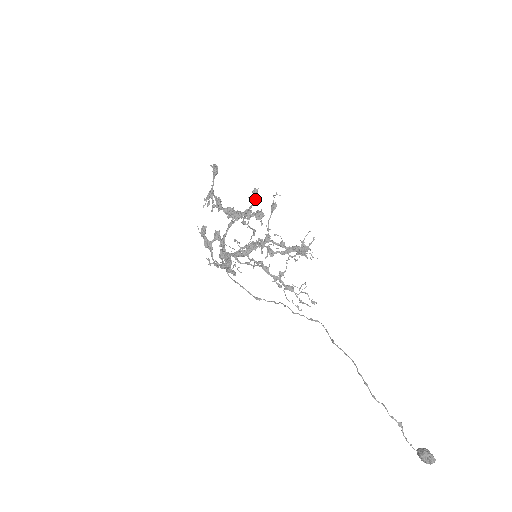
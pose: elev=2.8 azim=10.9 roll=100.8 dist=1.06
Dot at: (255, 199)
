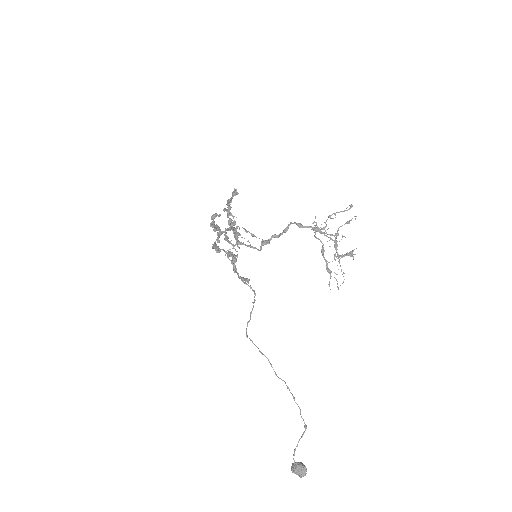
Dot at: (349, 209)
